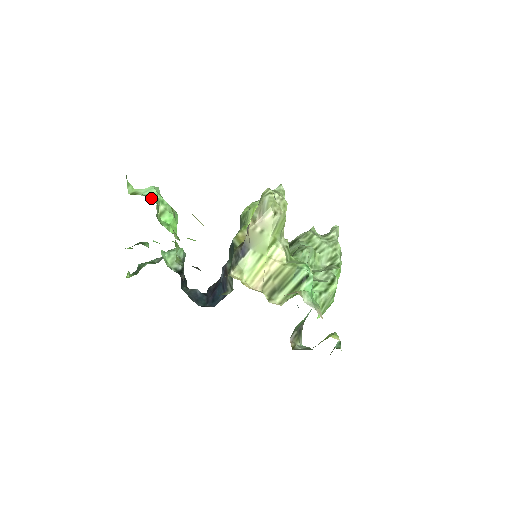
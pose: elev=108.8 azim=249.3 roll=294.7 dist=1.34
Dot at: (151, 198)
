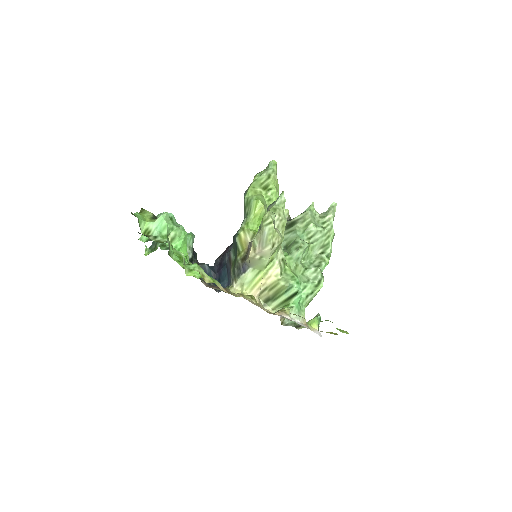
Dot at: (162, 234)
